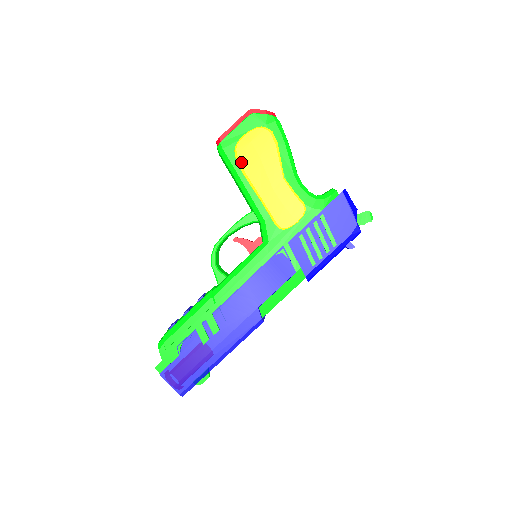
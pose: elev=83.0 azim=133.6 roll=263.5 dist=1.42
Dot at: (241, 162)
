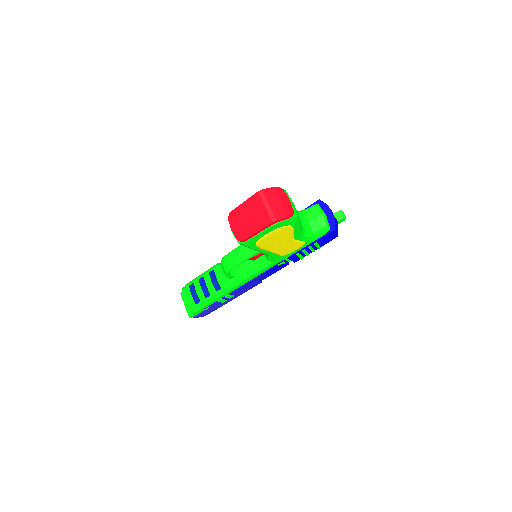
Dot at: (261, 246)
